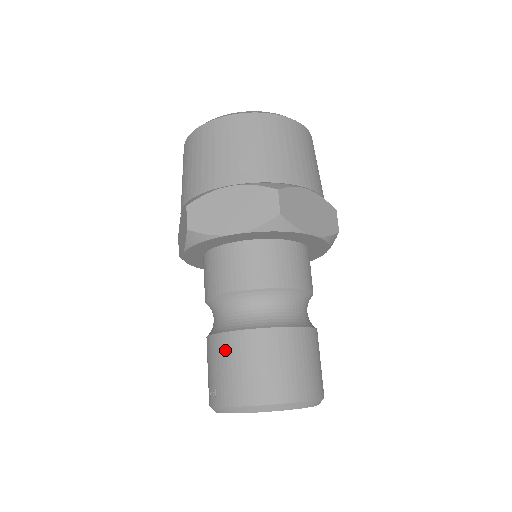
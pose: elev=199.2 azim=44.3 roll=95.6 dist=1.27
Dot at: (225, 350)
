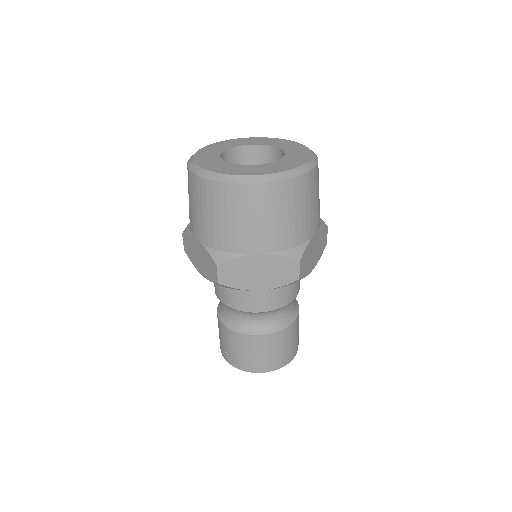
Dot at: (243, 344)
